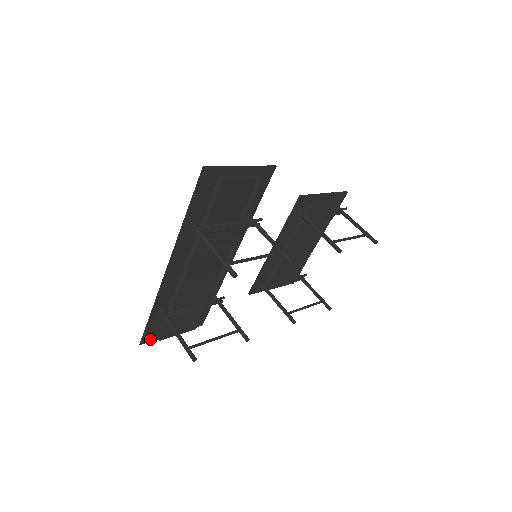
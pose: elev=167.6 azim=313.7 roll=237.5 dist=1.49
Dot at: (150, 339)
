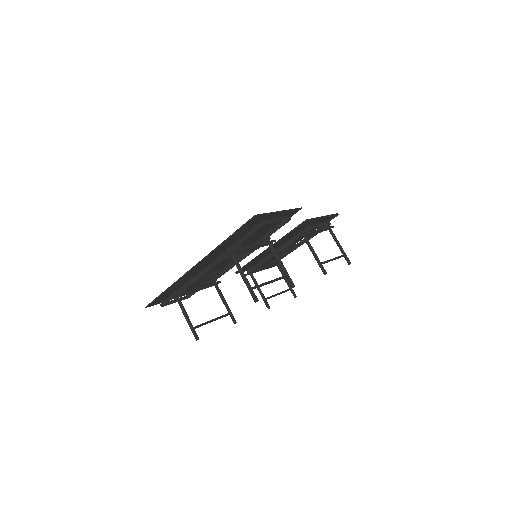
Dot at: (153, 304)
